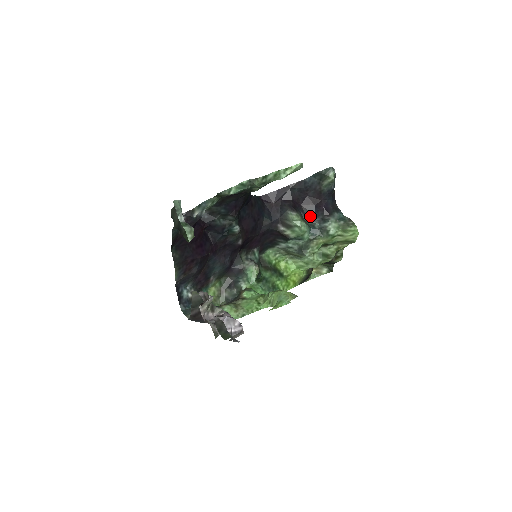
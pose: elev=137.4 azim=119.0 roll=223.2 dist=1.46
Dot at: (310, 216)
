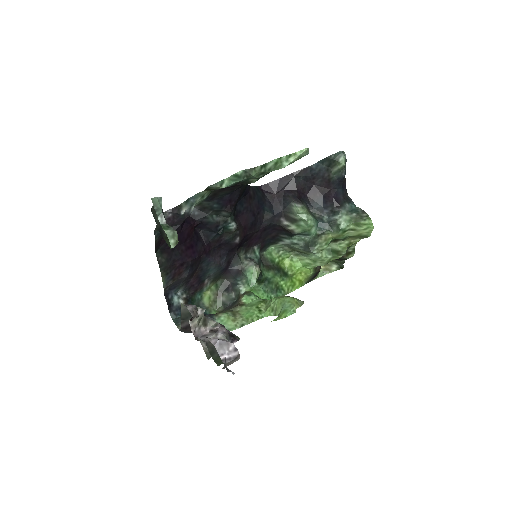
Dot at: (317, 208)
